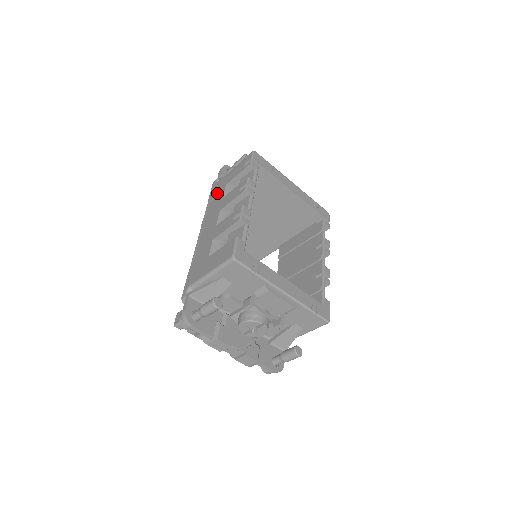
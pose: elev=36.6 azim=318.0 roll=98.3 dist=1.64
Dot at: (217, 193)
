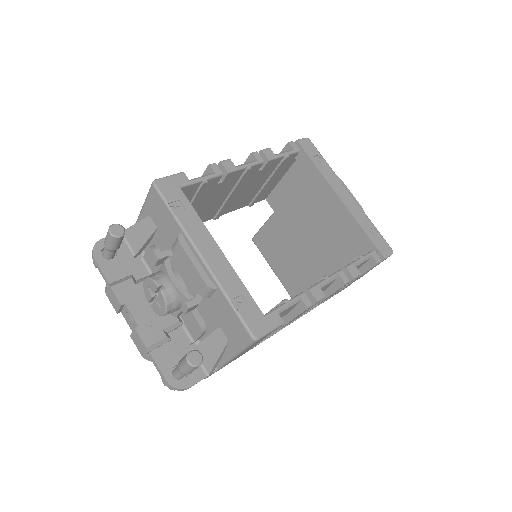
Dot at: occluded
